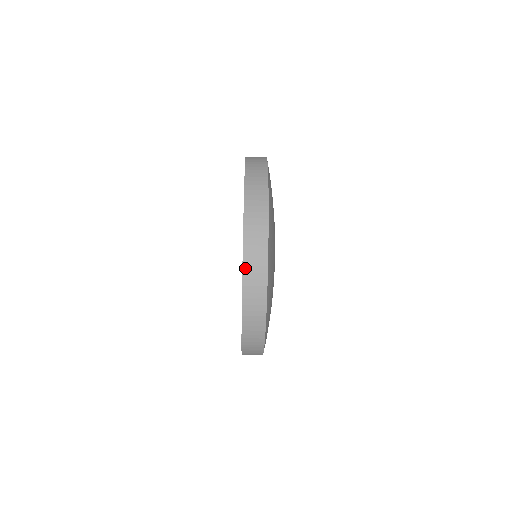
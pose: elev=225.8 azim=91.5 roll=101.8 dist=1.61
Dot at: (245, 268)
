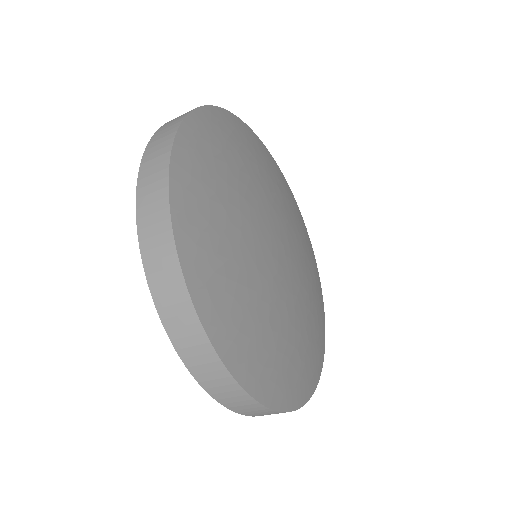
Dot at: (232, 409)
